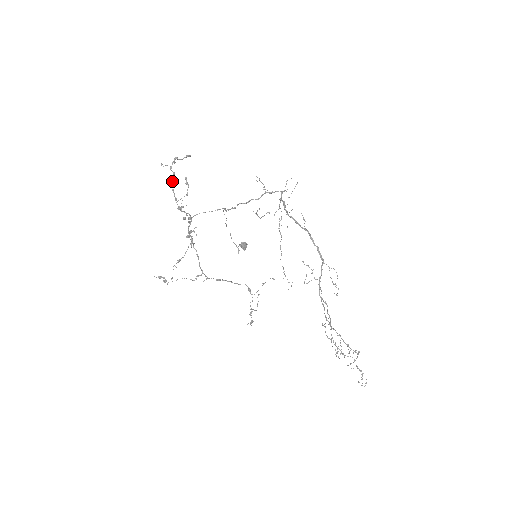
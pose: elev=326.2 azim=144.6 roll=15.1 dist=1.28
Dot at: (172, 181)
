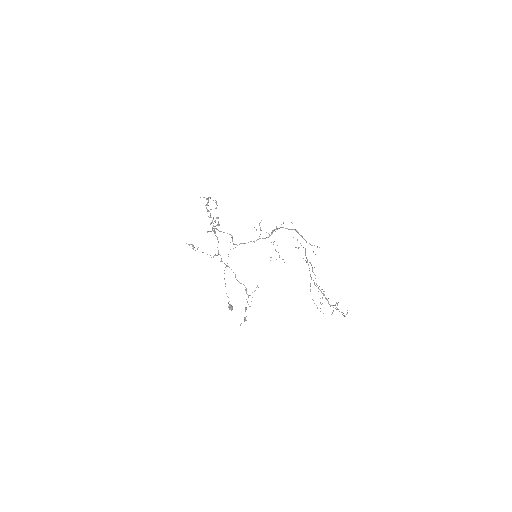
Dot at: (206, 204)
